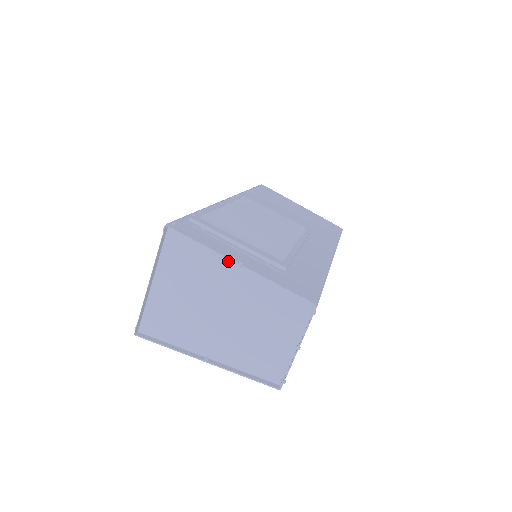
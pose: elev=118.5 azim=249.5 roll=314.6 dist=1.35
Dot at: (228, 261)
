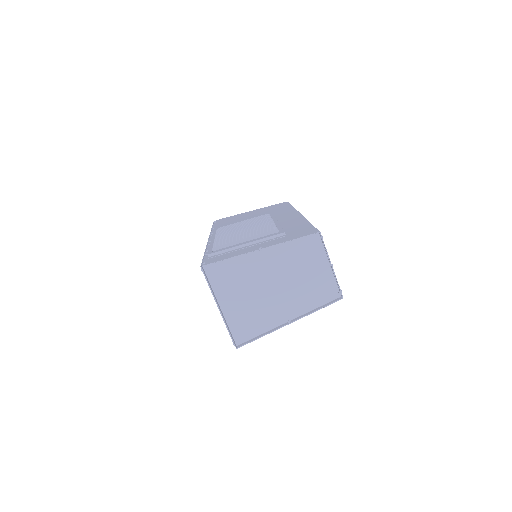
Dot at: (252, 254)
